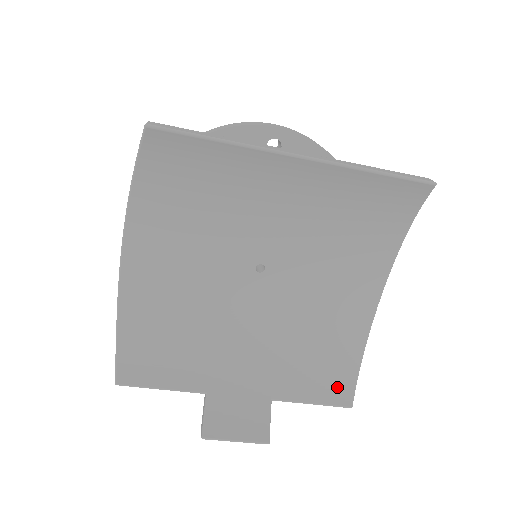
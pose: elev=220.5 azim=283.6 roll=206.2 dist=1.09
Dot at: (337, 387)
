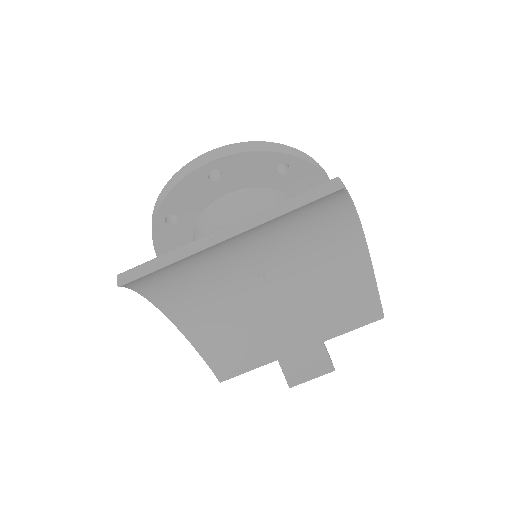
Dot at: (366, 310)
